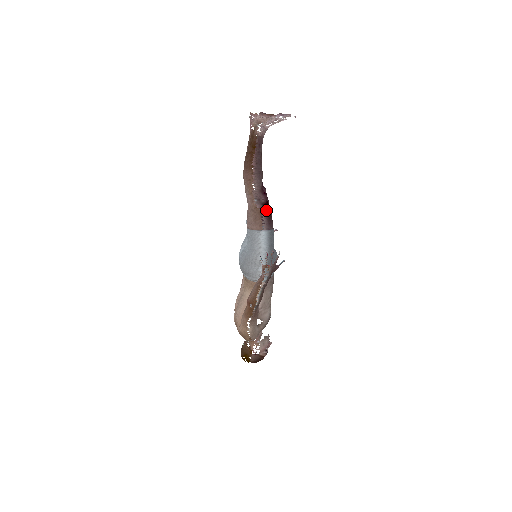
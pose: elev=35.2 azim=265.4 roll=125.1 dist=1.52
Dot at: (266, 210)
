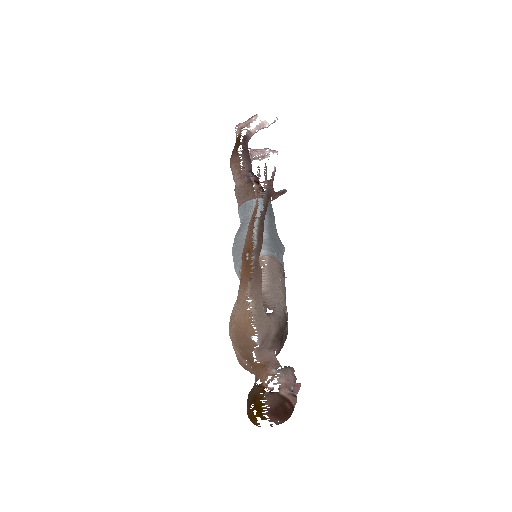
Dot at: occluded
